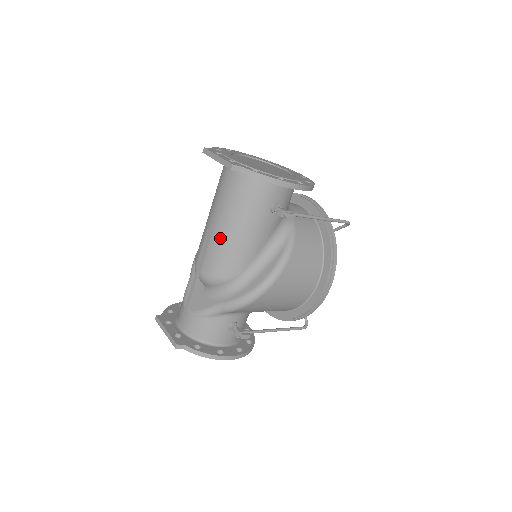
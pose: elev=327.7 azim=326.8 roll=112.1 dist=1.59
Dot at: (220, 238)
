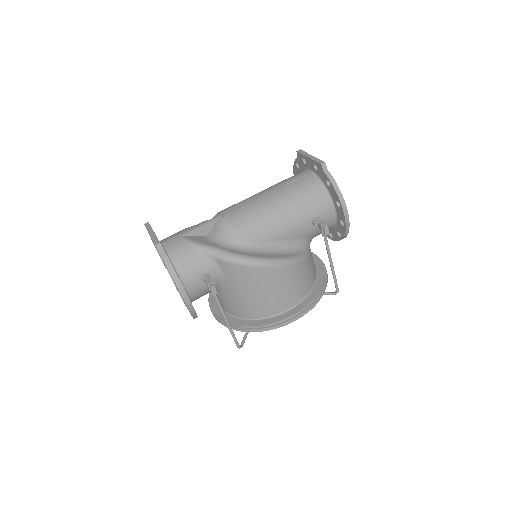
Dot at: (264, 205)
